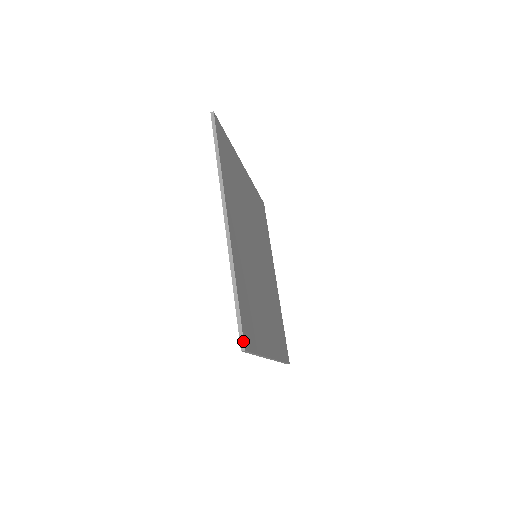
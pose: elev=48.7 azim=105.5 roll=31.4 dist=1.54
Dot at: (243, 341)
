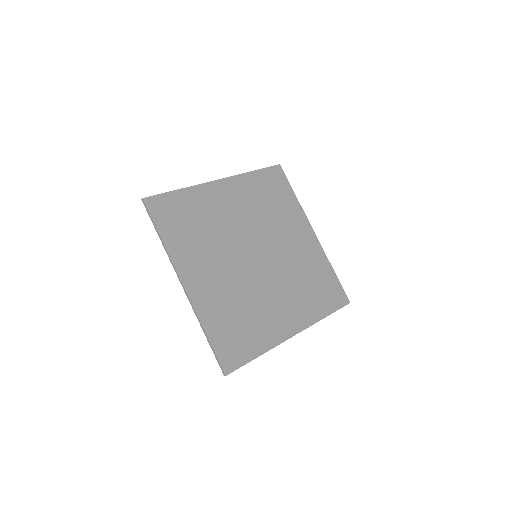
Dot at: (222, 370)
